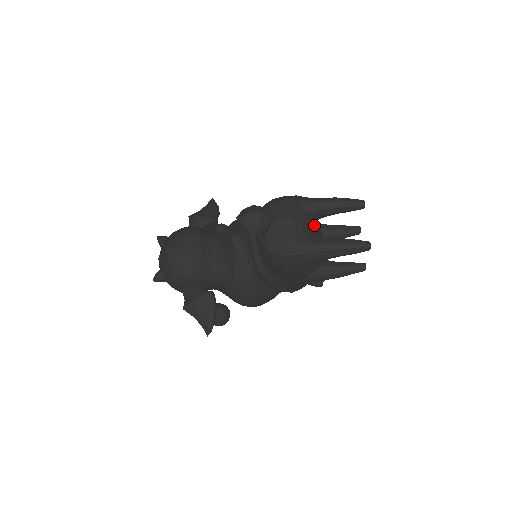
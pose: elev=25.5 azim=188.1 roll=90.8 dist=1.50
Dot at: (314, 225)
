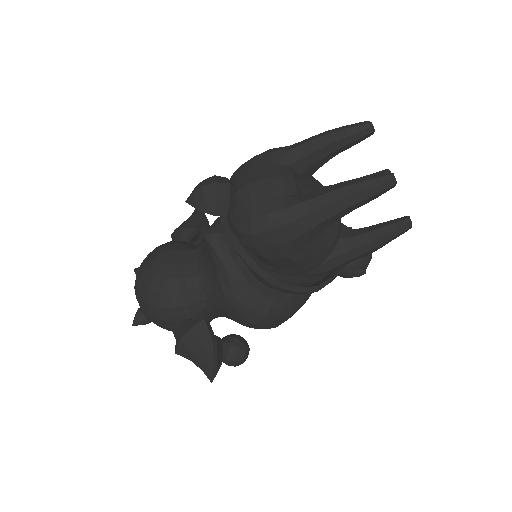
Dot at: (310, 183)
